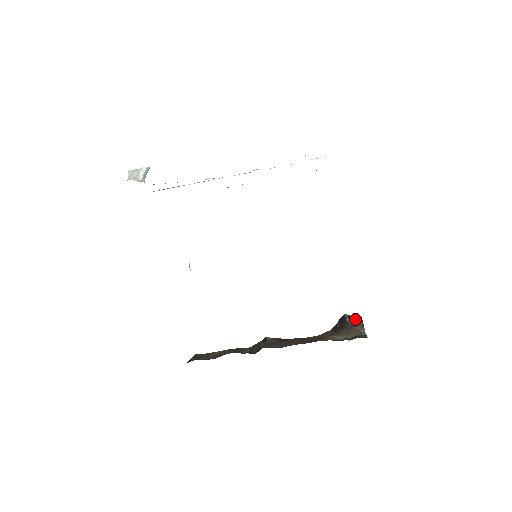
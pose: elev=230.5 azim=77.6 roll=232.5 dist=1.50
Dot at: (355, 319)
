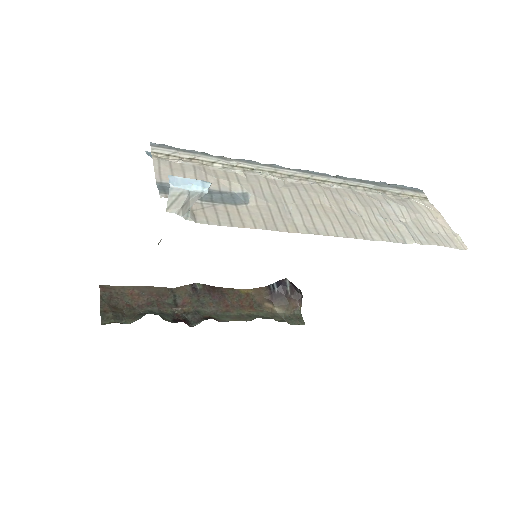
Dot at: (296, 291)
